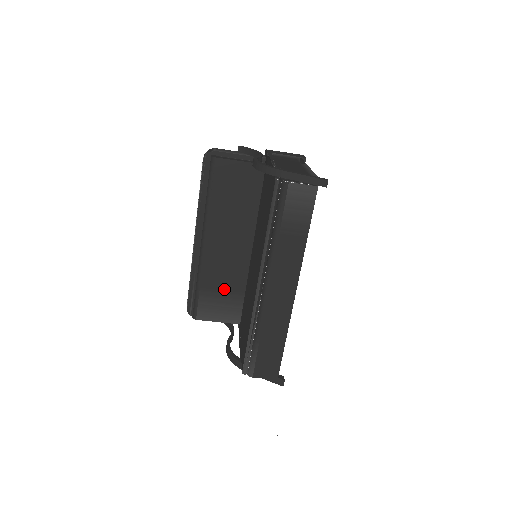
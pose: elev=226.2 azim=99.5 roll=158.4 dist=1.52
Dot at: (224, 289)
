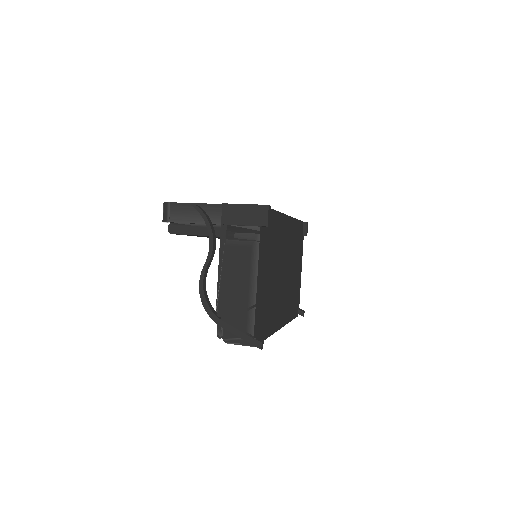
Dot at: occluded
